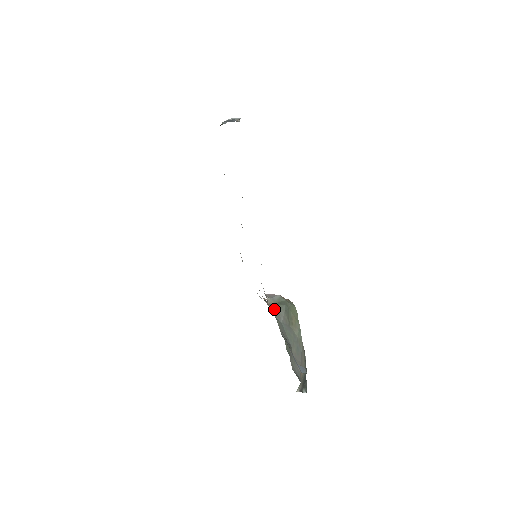
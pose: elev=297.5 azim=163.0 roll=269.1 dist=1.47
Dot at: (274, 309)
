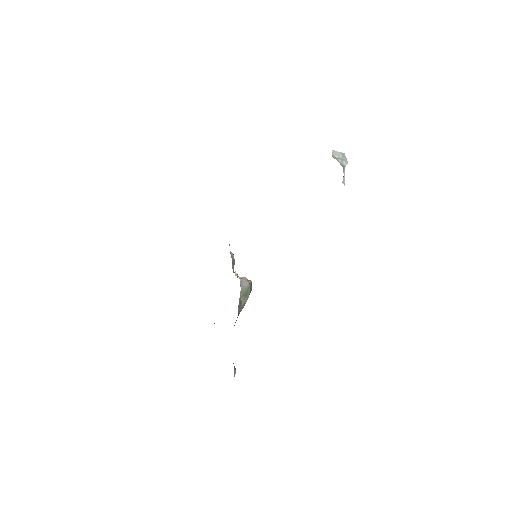
Dot at: (240, 305)
